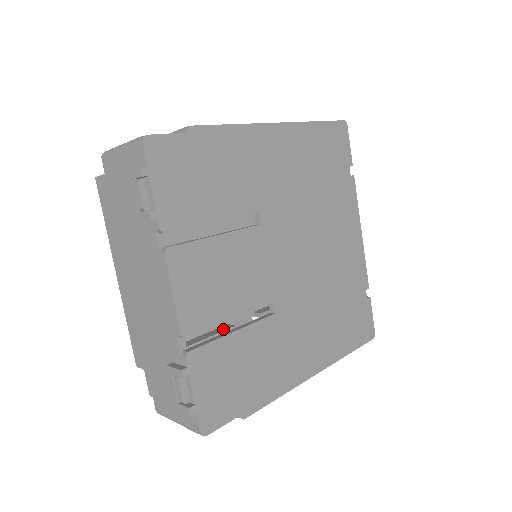
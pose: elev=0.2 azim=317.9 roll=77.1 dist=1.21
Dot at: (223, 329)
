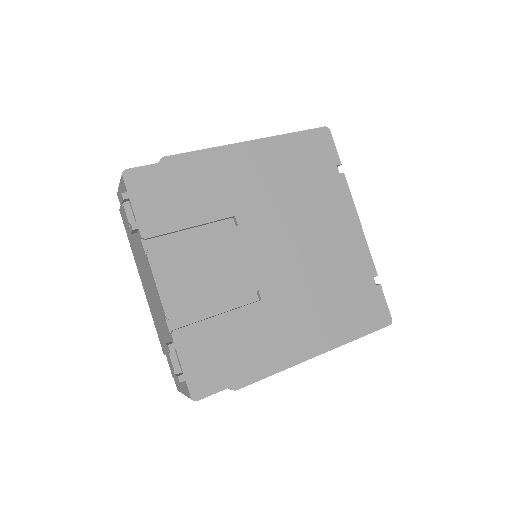
Dot at: occluded
